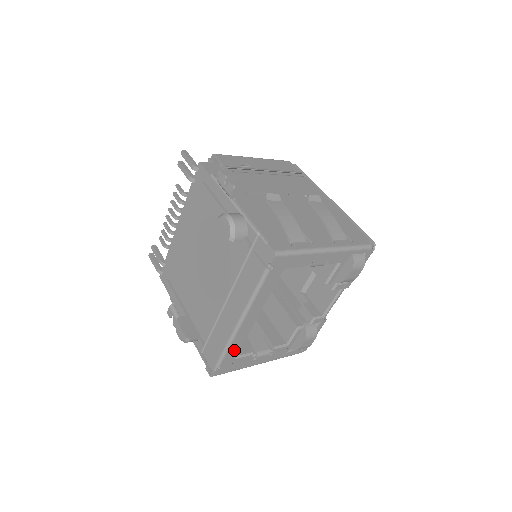
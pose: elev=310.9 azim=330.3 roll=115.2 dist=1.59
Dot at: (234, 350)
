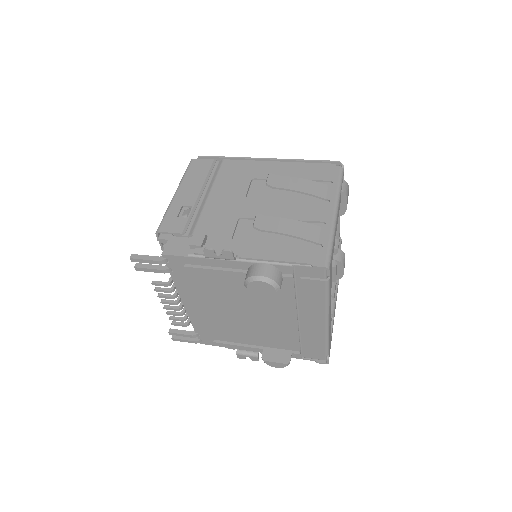
Dot at: occluded
